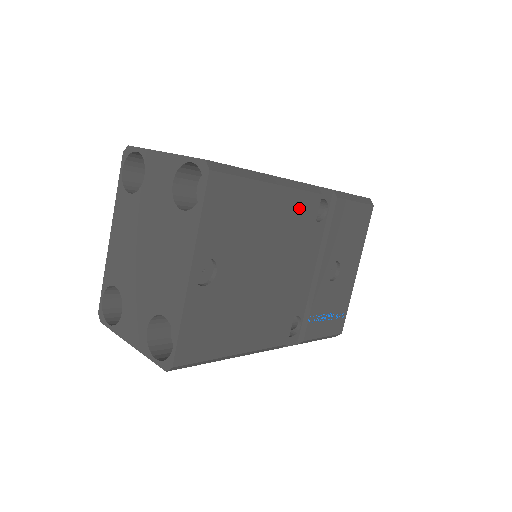
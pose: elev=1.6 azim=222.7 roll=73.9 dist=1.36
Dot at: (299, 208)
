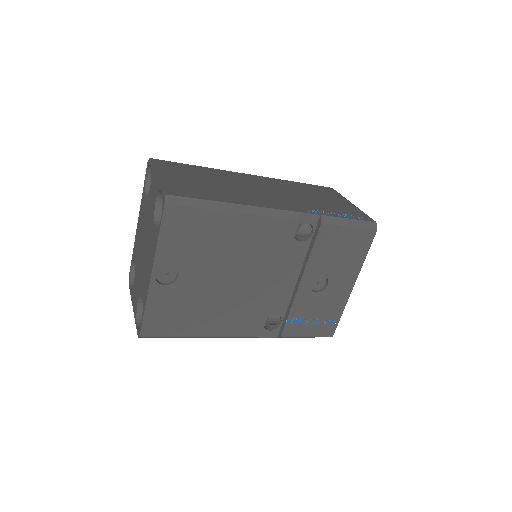
Dot at: (270, 231)
